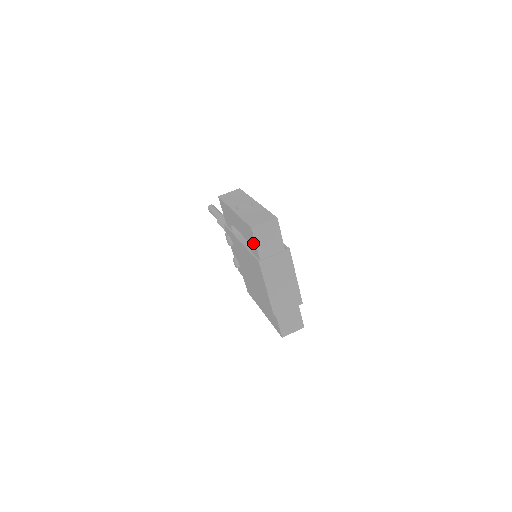
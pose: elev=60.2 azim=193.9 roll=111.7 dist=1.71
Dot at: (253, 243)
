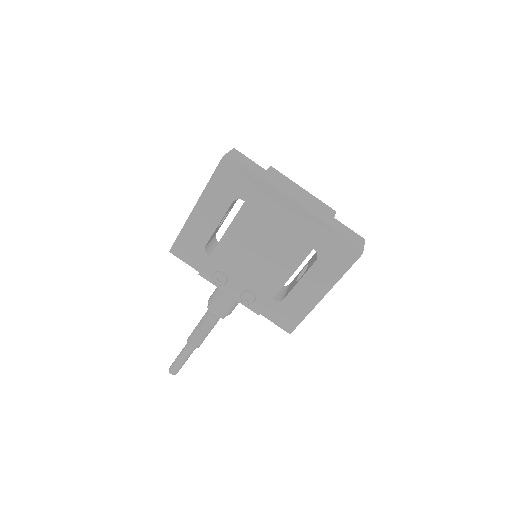
Dot at: (238, 179)
